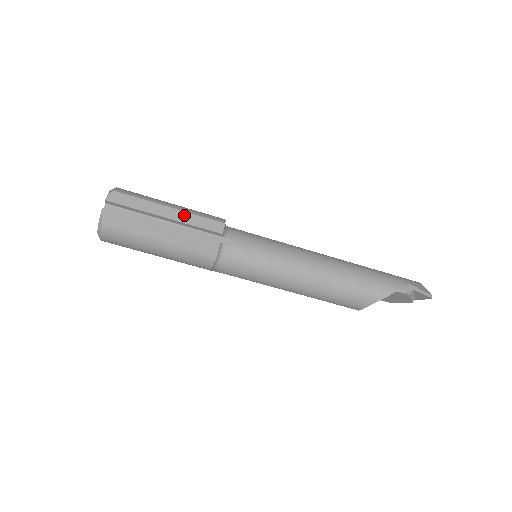
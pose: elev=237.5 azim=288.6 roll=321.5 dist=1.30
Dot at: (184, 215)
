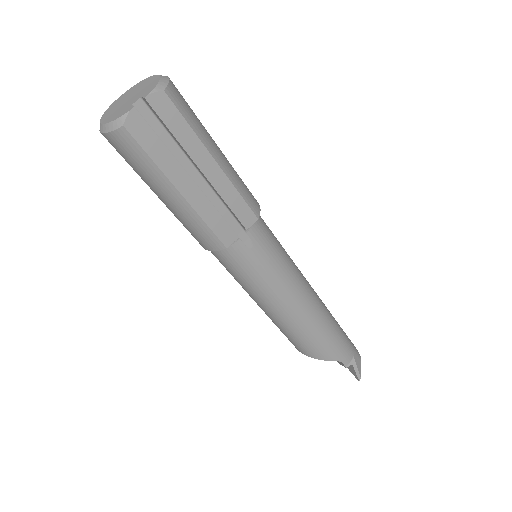
Dot at: (224, 182)
